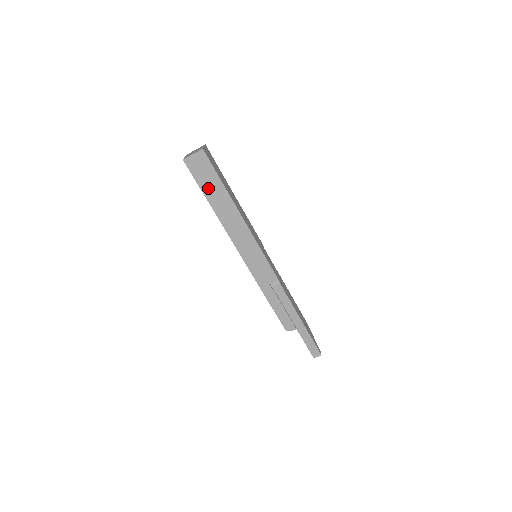
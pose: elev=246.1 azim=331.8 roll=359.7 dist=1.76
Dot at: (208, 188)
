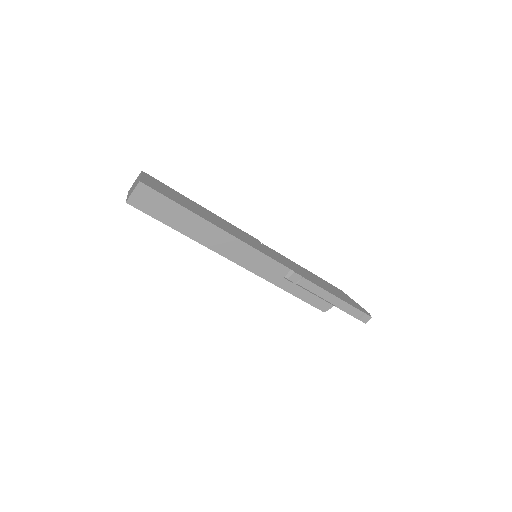
Dot at: (168, 217)
